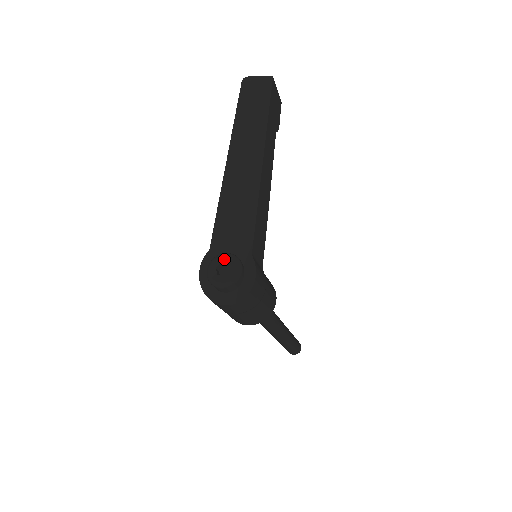
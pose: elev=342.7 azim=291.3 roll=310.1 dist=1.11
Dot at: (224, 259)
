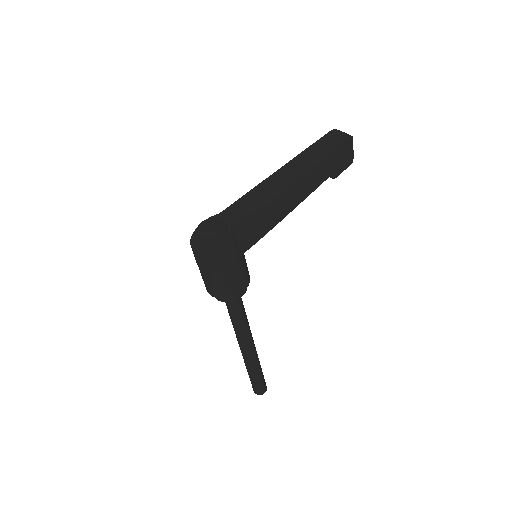
Dot at: (218, 221)
